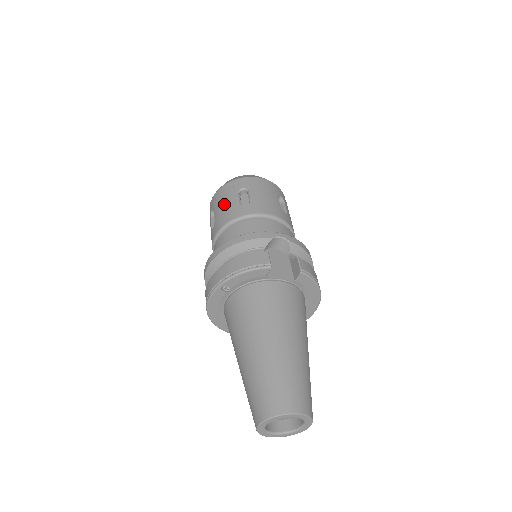
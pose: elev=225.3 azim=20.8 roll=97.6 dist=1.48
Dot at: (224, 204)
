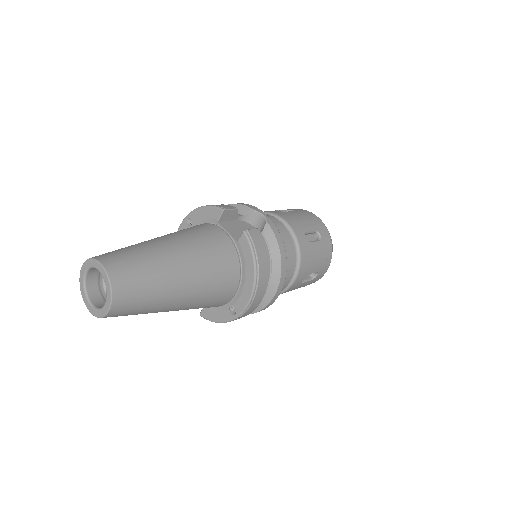
Dot at: occluded
